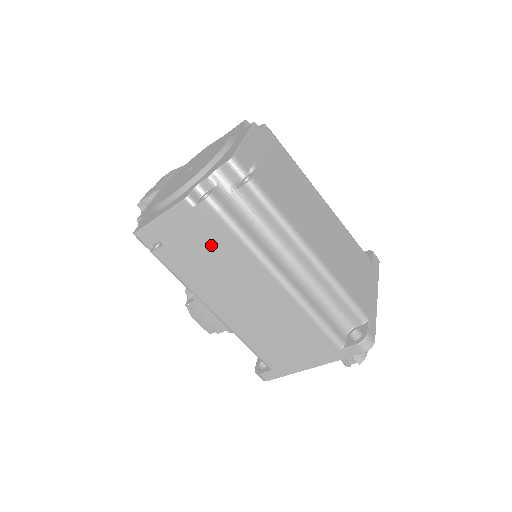
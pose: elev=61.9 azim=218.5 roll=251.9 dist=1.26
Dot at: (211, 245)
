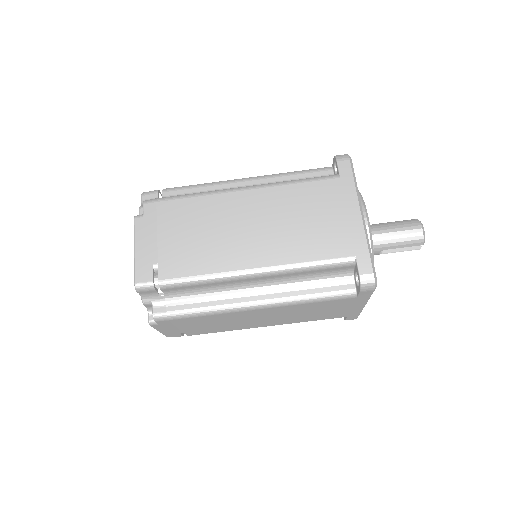
Dot at: (197, 323)
